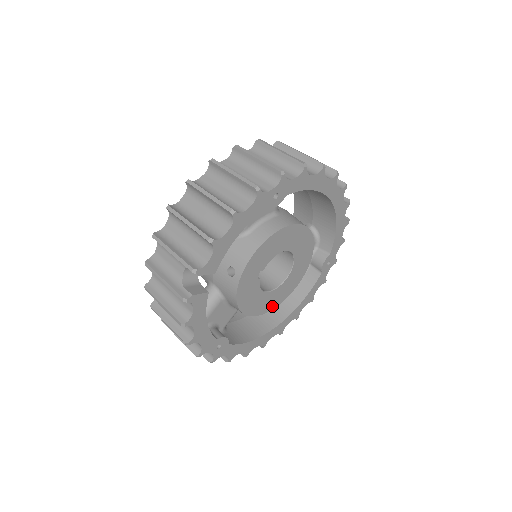
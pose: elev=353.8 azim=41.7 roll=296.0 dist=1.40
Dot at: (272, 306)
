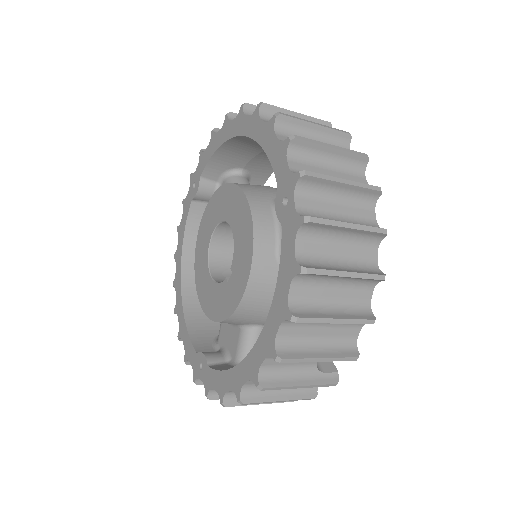
Dot at: occluded
